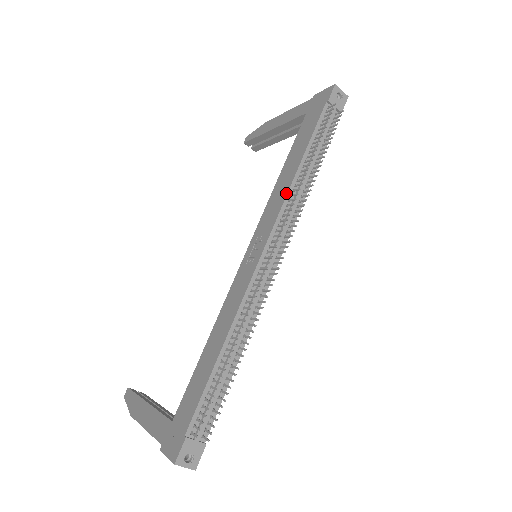
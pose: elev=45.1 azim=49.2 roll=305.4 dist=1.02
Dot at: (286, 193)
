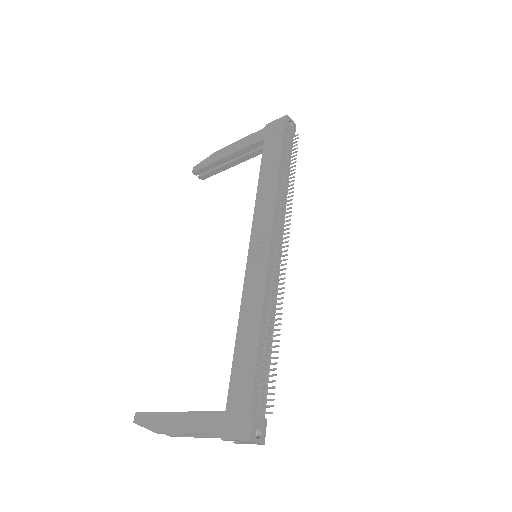
Dot at: (274, 199)
